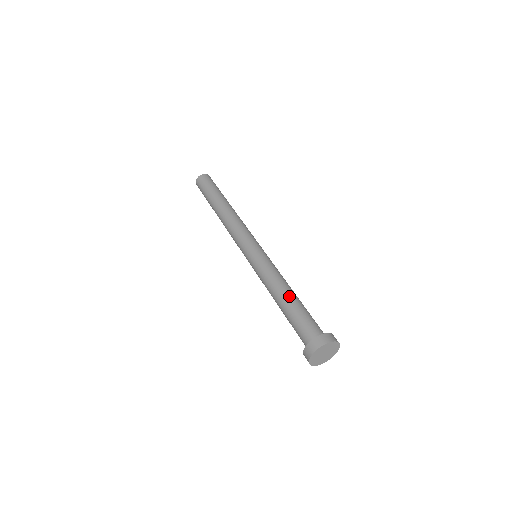
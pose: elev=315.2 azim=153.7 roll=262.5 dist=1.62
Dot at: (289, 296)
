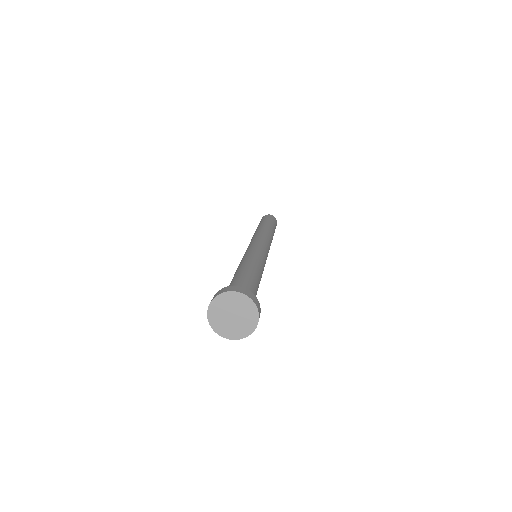
Dot at: occluded
